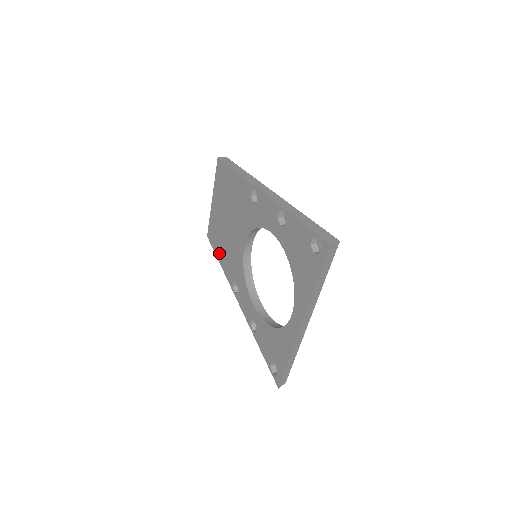
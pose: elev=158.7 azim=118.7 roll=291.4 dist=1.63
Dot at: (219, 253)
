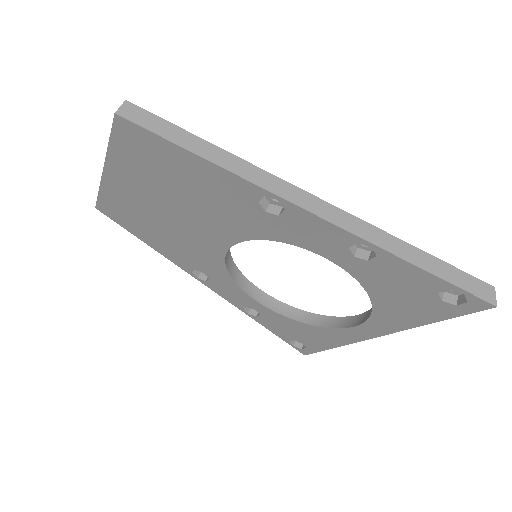
Dot at: (144, 235)
